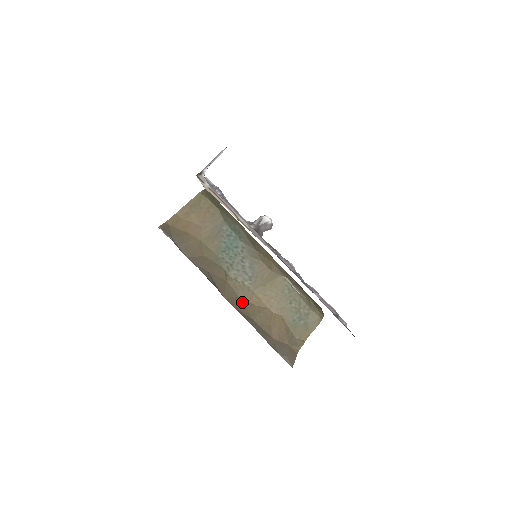
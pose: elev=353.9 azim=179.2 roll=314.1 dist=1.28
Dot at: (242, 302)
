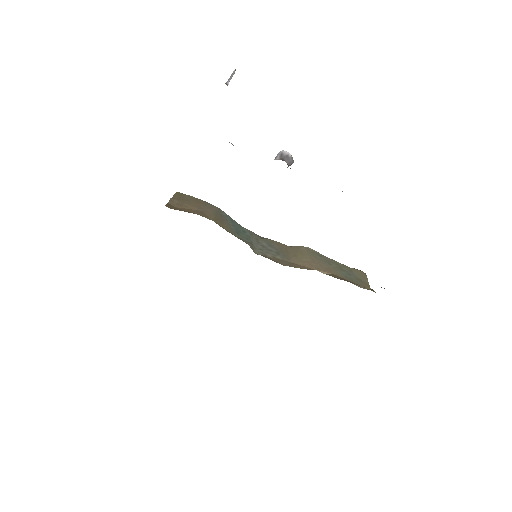
Dot at: occluded
